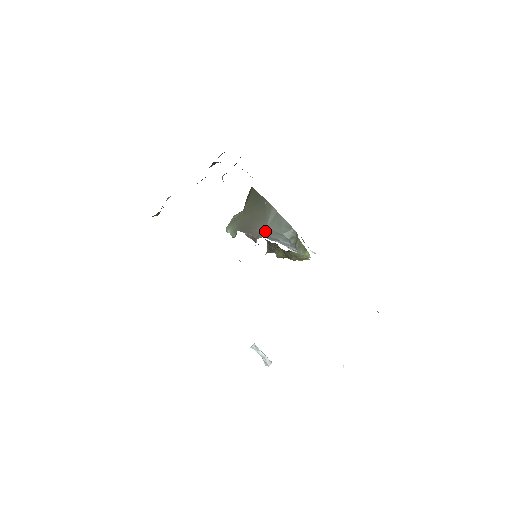
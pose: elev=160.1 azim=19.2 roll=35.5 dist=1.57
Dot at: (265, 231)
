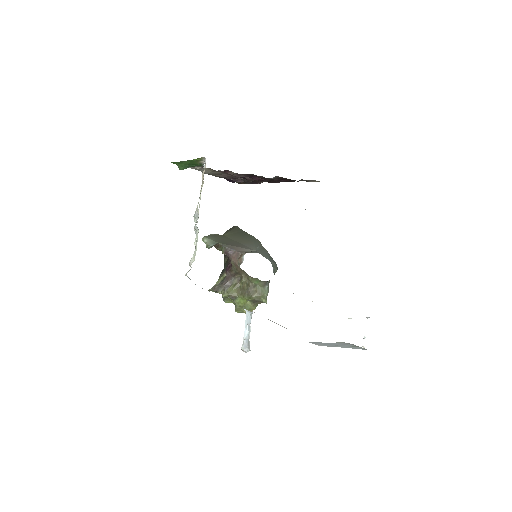
Dot at: (255, 251)
